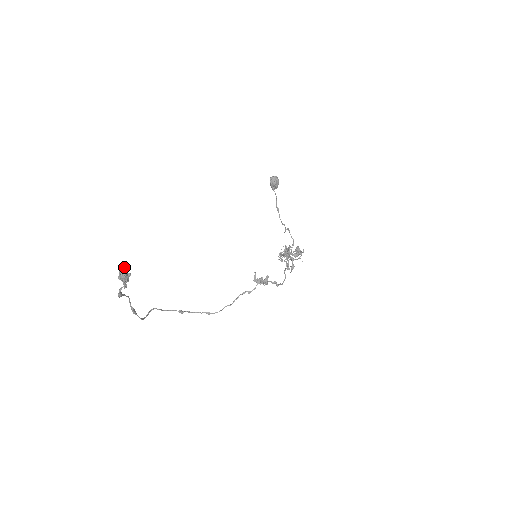
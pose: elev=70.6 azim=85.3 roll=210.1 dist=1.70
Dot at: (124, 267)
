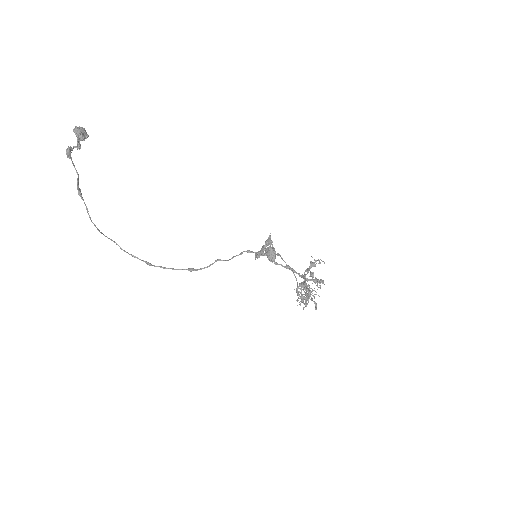
Dot at: (83, 130)
